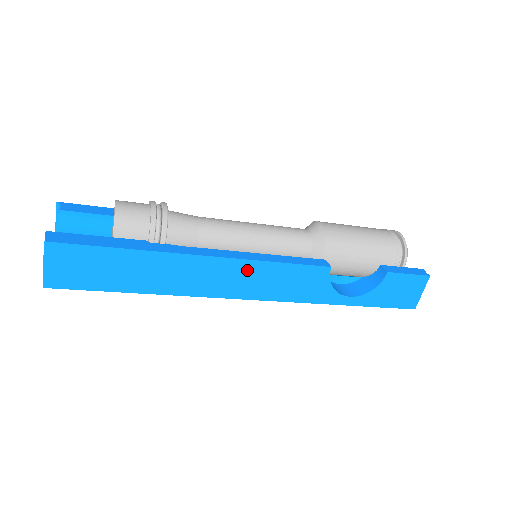
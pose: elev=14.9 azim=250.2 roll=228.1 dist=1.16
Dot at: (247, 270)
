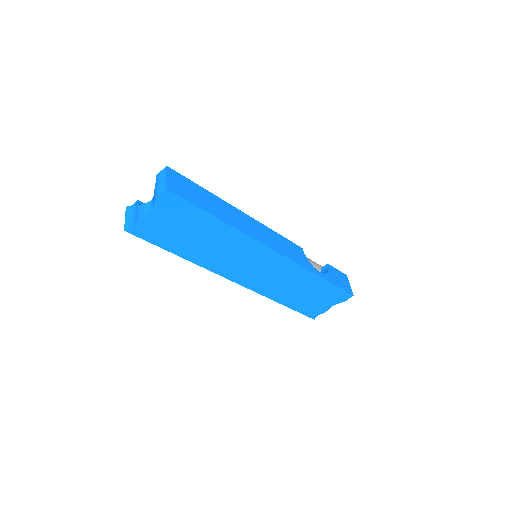
Dot at: (266, 231)
